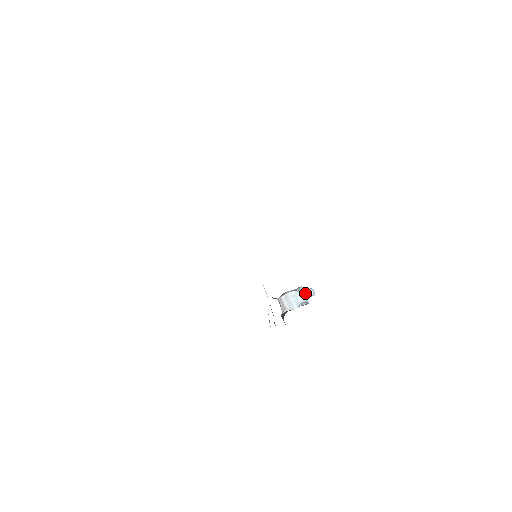
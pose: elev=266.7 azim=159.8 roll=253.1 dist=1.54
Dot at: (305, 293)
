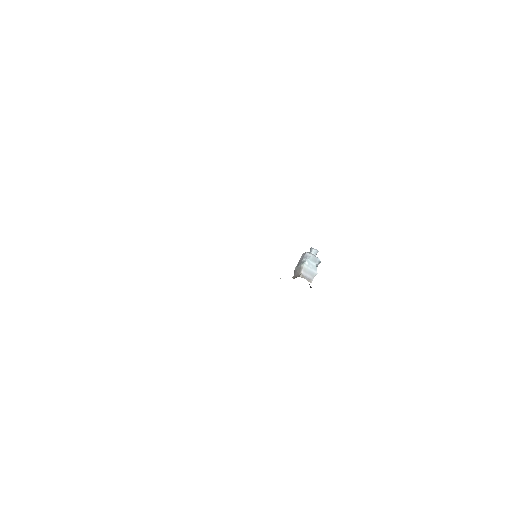
Dot at: (314, 256)
